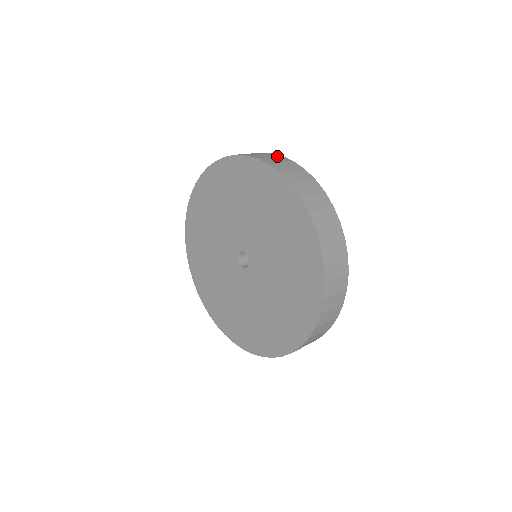
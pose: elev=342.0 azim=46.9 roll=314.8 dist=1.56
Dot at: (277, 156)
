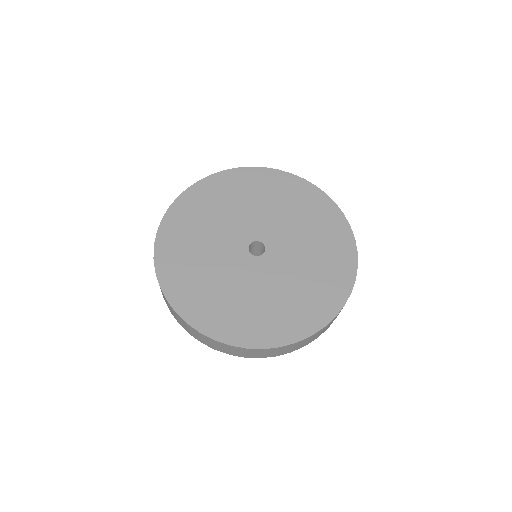
Dot at: occluded
